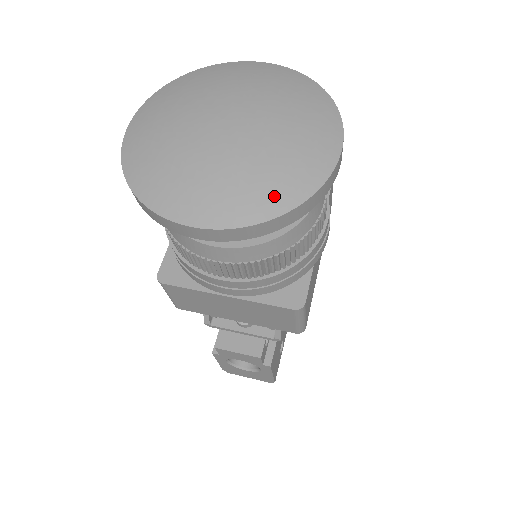
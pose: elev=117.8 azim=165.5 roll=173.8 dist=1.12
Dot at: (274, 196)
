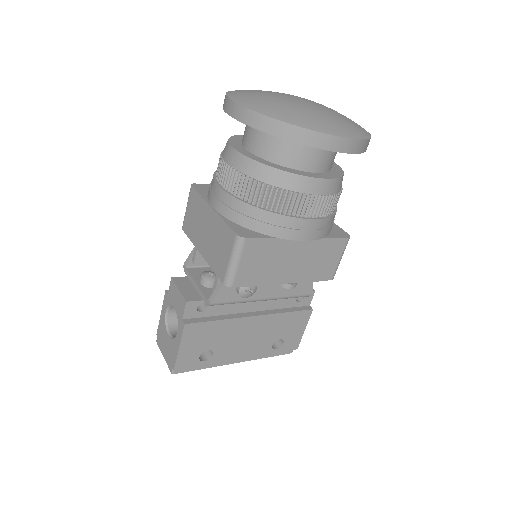
Dot at: (284, 114)
